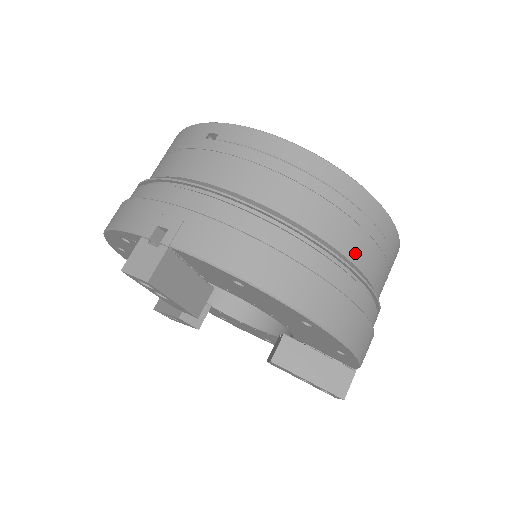
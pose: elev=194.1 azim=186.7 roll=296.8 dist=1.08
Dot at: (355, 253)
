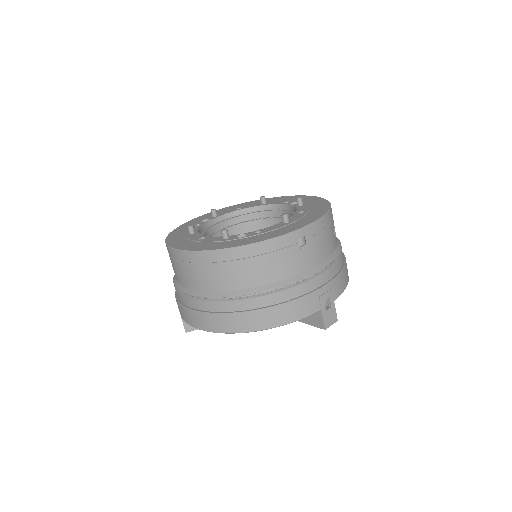
Dot at: (229, 285)
